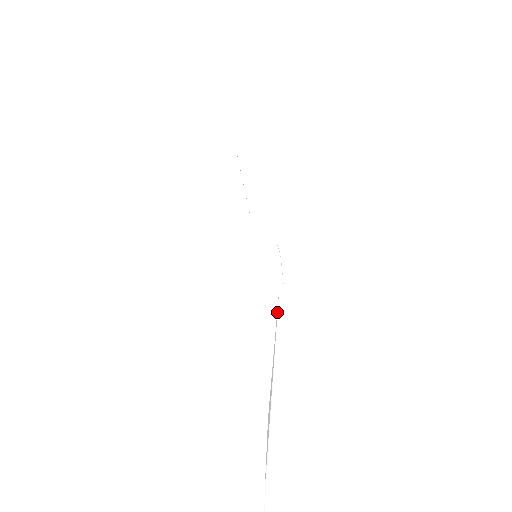
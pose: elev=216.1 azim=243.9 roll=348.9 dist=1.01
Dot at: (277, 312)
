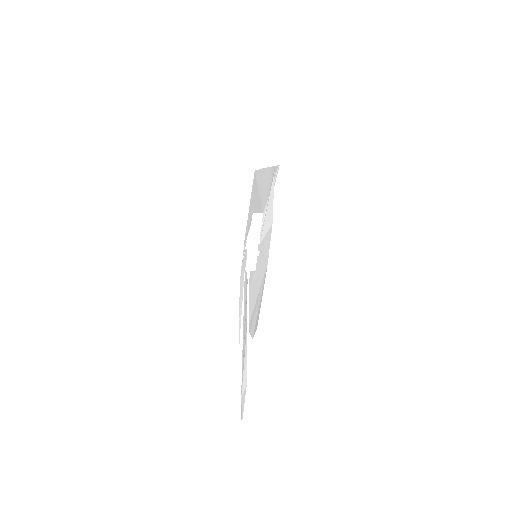
Dot at: (244, 283)
